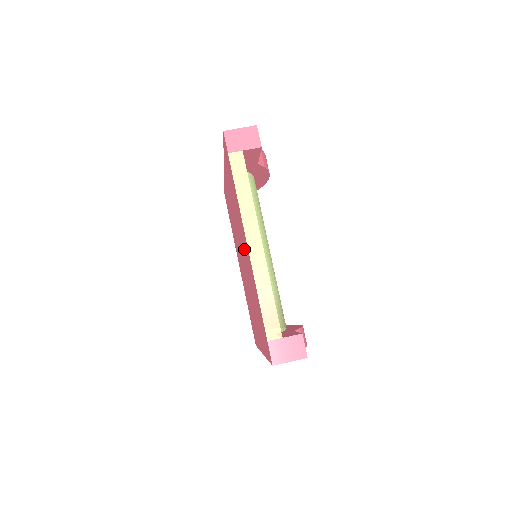
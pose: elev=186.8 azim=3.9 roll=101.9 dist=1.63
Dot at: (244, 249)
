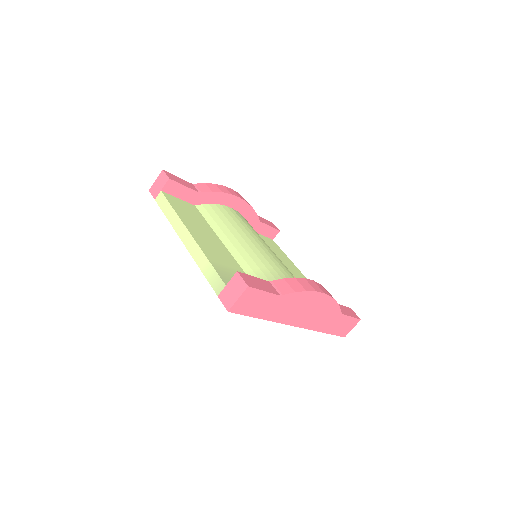
Dot at: occluded
